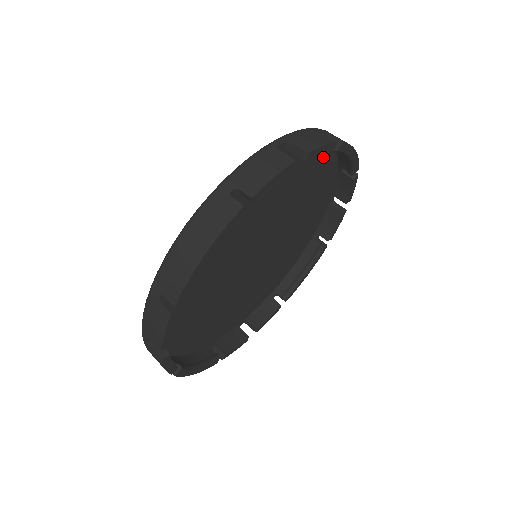
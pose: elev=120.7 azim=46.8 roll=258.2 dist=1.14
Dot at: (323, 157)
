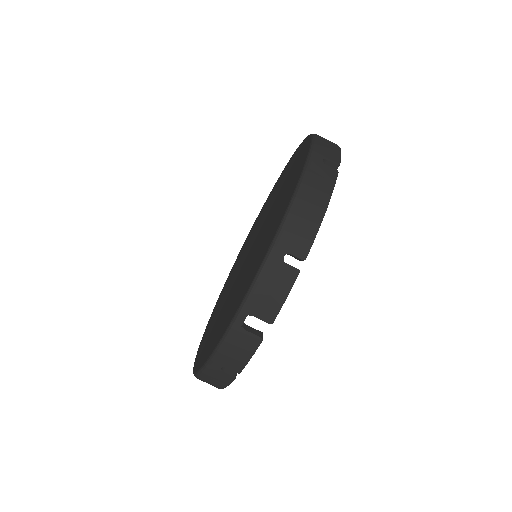
Dot at: occluded
